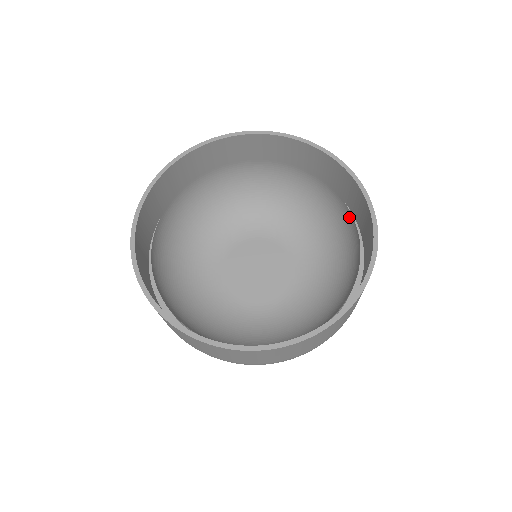
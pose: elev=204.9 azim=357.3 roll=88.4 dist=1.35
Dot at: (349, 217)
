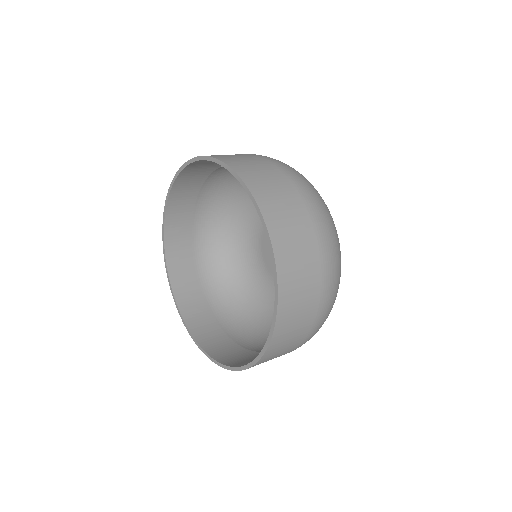
Dot at: occluded
